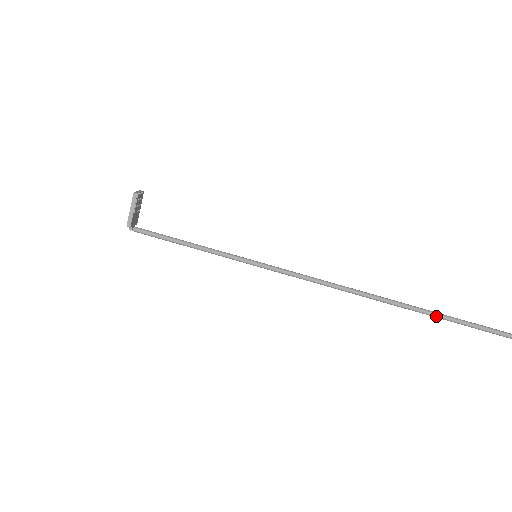
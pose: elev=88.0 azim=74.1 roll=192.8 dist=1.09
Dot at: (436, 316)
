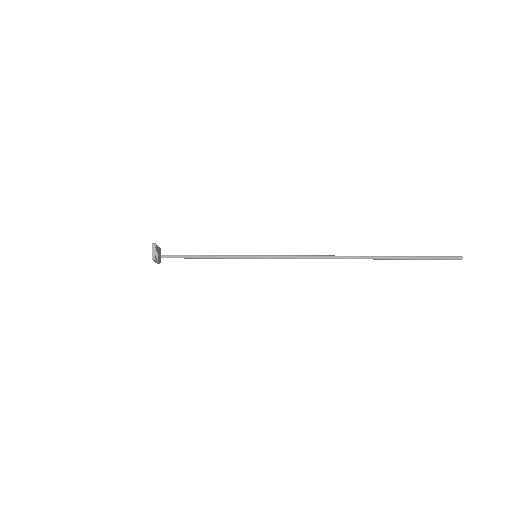
Dot at: (399, 259)
